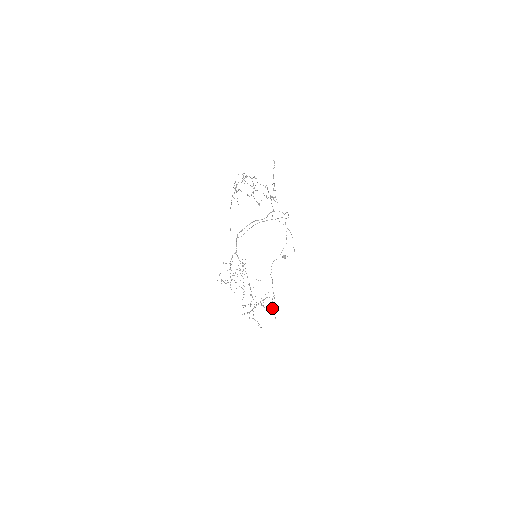
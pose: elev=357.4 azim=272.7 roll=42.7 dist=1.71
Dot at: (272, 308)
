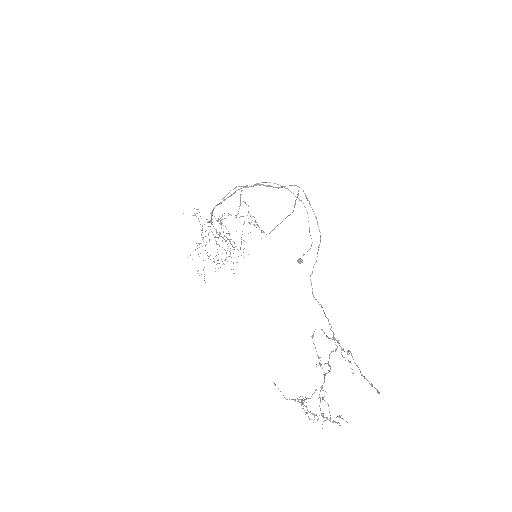
Dot at: (240, 199)
